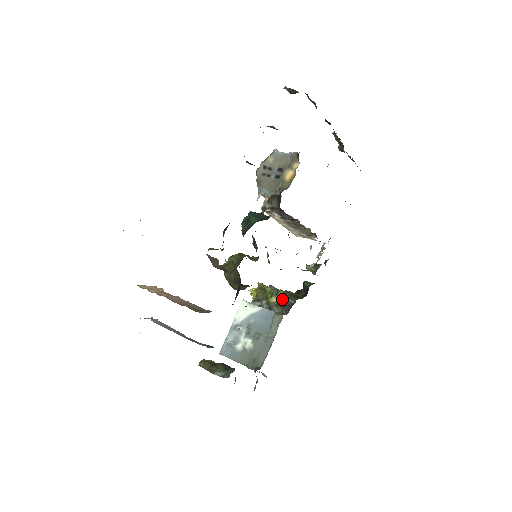
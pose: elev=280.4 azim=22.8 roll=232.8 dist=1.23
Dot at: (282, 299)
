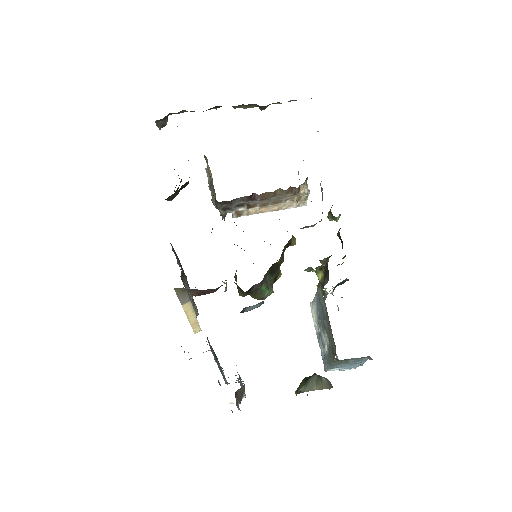
Dot at: (323, 269)
